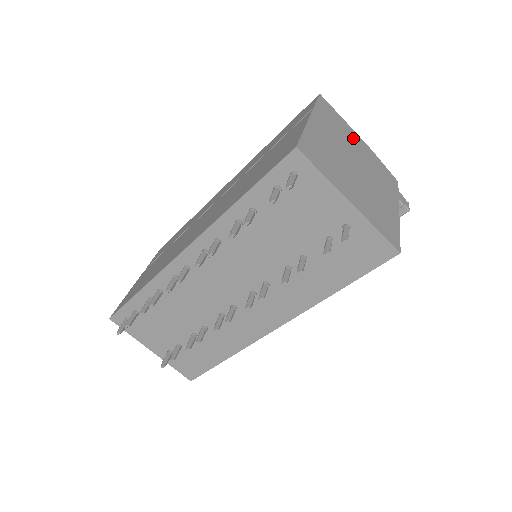
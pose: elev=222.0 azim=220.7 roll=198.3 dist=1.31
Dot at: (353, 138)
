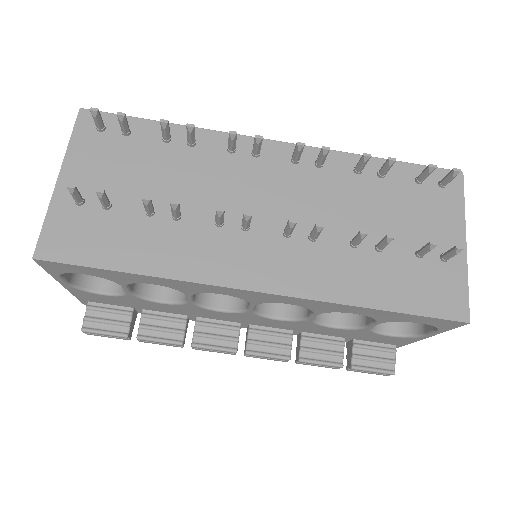
Dot at: occluded
